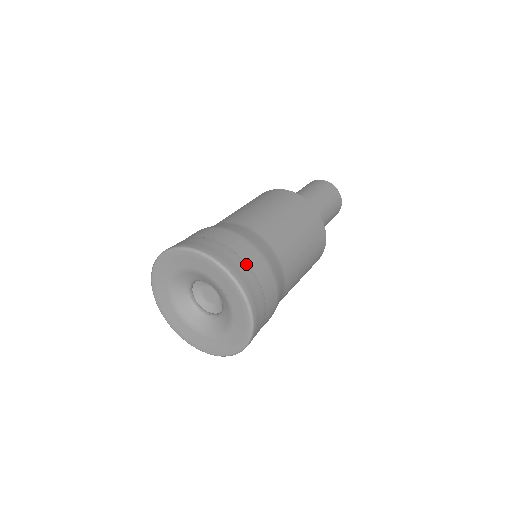
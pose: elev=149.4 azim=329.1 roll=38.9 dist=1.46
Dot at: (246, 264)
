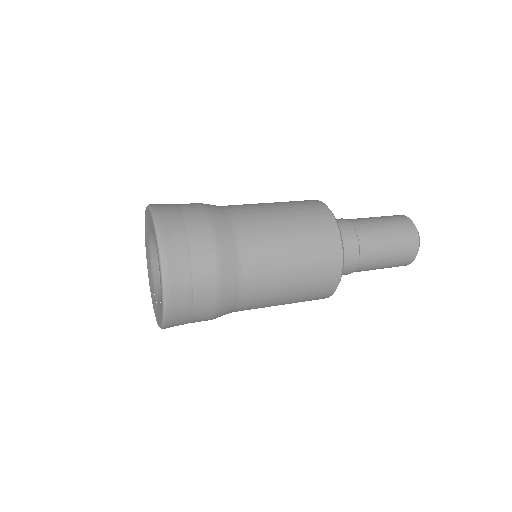
Dot at: (182, 220)
